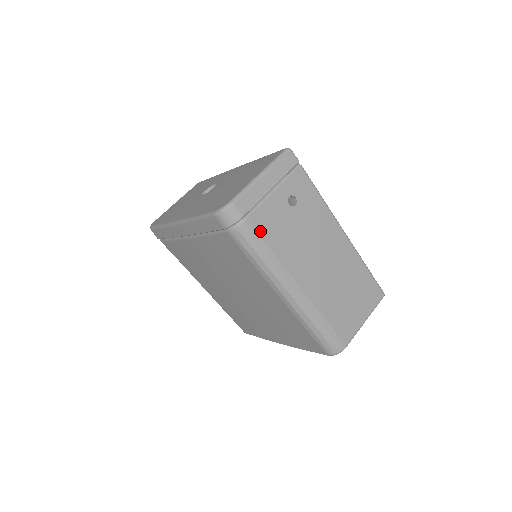
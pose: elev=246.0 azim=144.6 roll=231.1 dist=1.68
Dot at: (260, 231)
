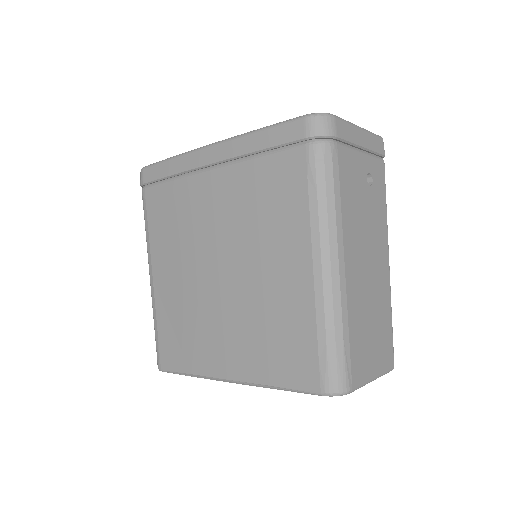
Dot at: (341, 169)
